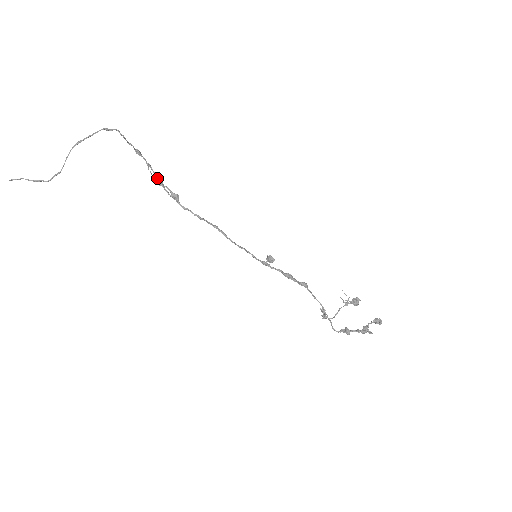
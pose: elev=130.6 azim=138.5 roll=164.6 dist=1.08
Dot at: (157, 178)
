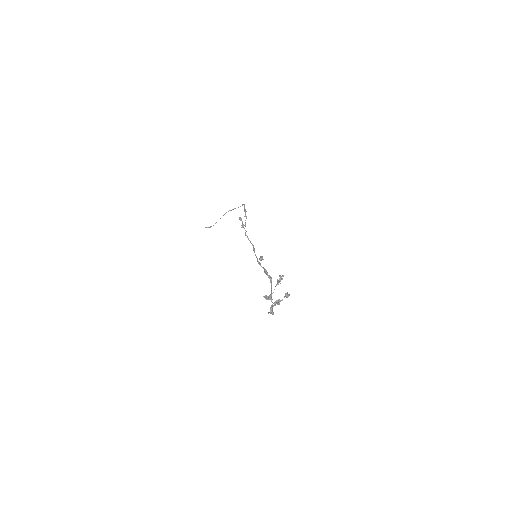
Dot at: (245, 222)
